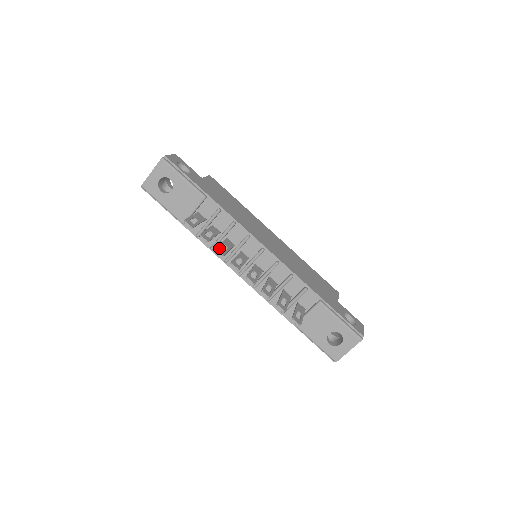
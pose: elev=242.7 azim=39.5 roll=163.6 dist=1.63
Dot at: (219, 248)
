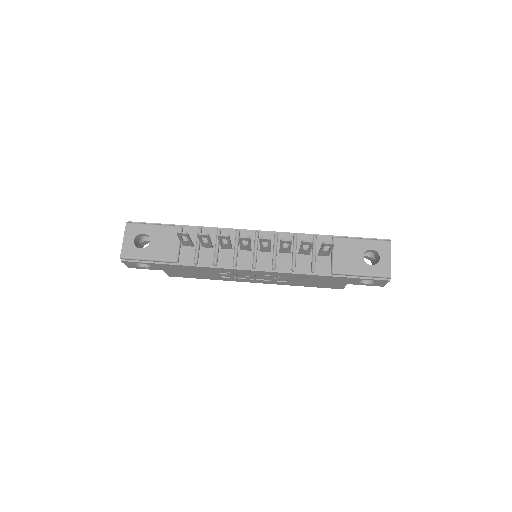
Dot at: occluded
